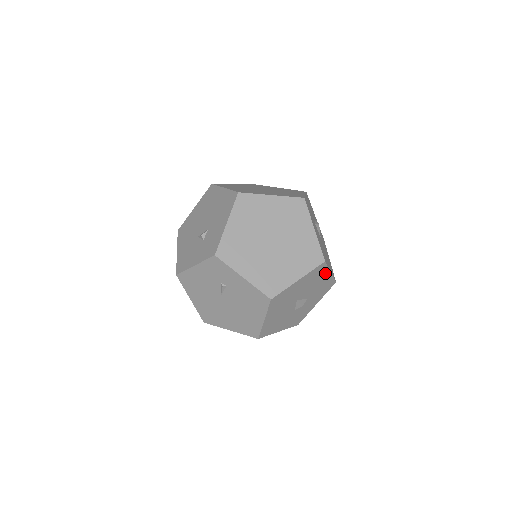
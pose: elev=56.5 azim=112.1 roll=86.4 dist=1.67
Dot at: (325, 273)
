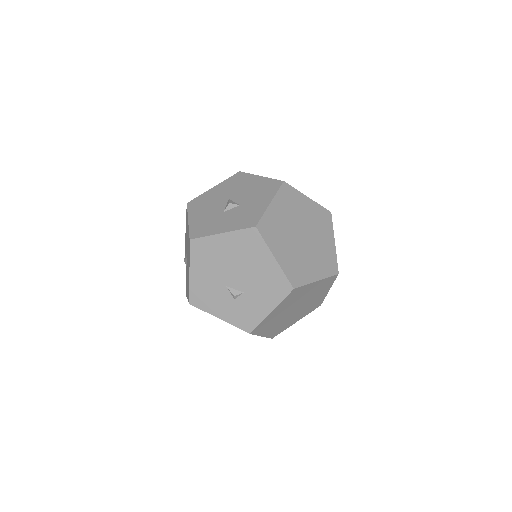
Dot at: occluded
